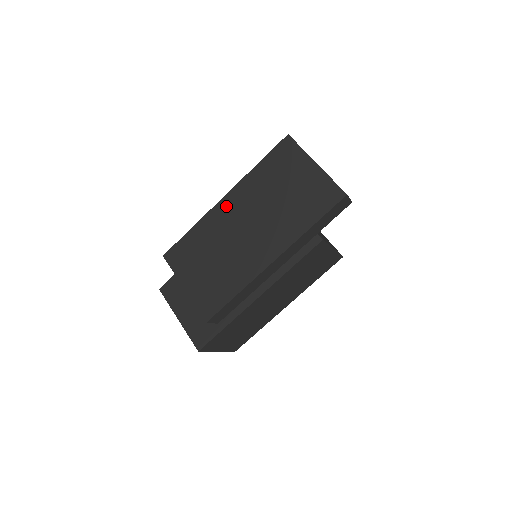
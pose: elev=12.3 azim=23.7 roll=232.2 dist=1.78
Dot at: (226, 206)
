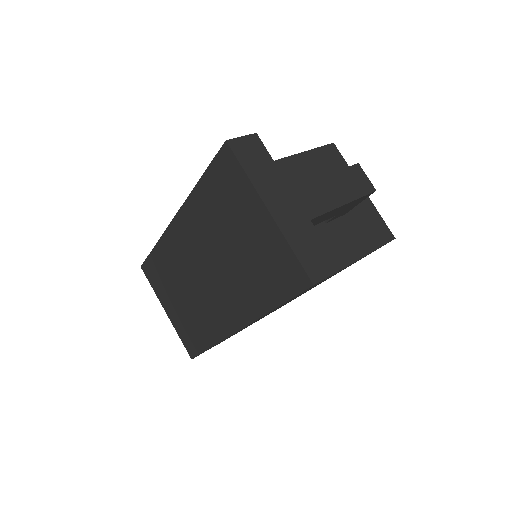
Dot at: (178, 233)
